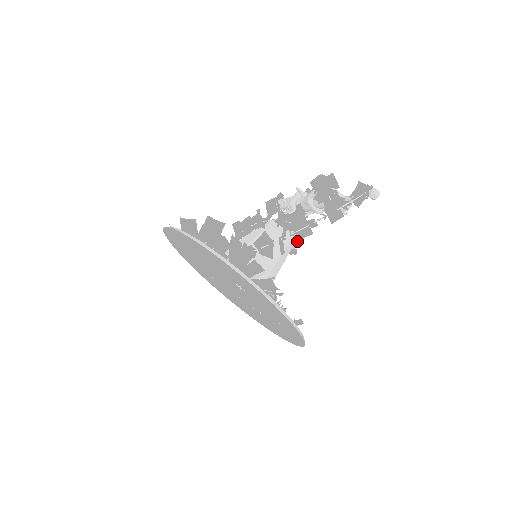
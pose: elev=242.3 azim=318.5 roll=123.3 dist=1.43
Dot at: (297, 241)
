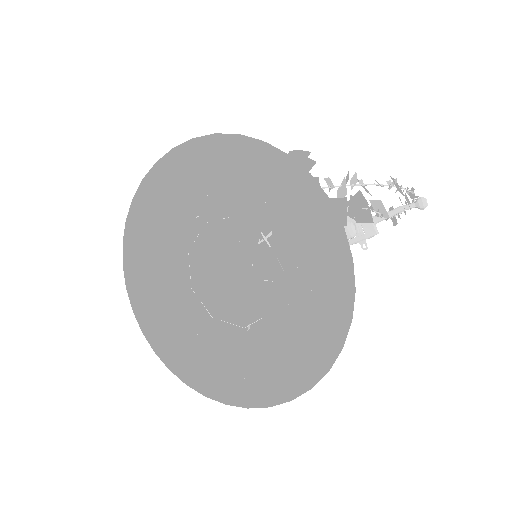
Dot at: occluded
